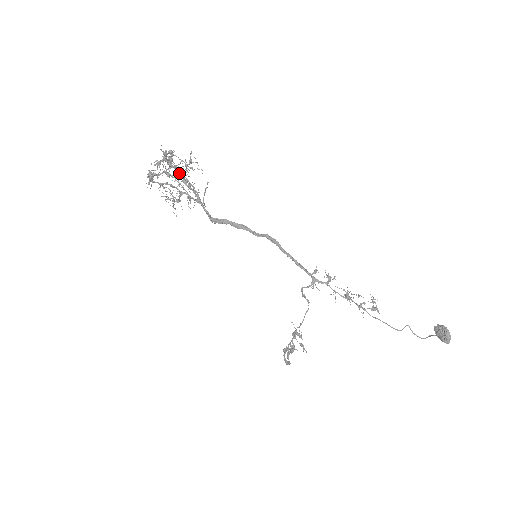
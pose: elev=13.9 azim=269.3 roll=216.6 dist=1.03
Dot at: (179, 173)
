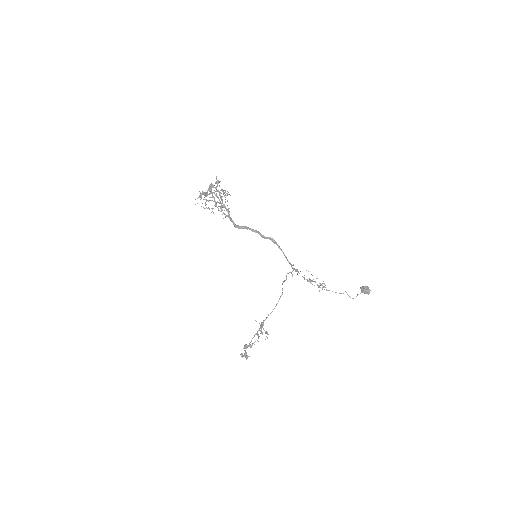
Dot at: (220, 196)
